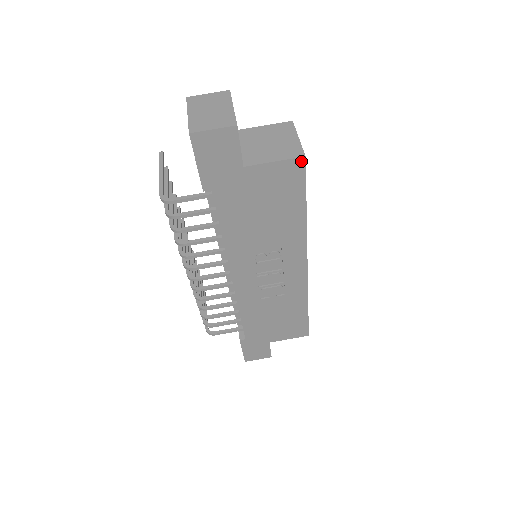
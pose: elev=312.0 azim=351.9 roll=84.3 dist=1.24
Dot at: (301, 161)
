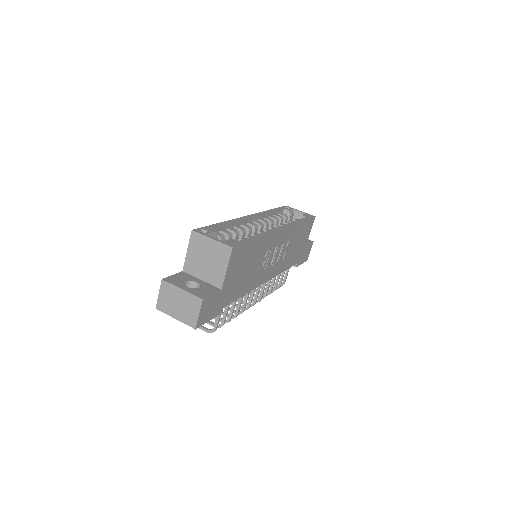
Dot at: (233, 250)
